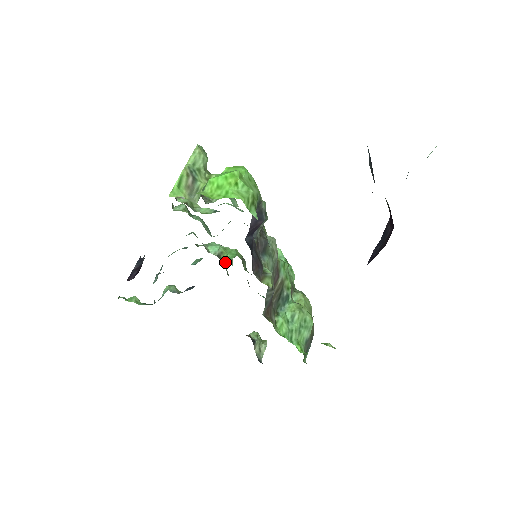
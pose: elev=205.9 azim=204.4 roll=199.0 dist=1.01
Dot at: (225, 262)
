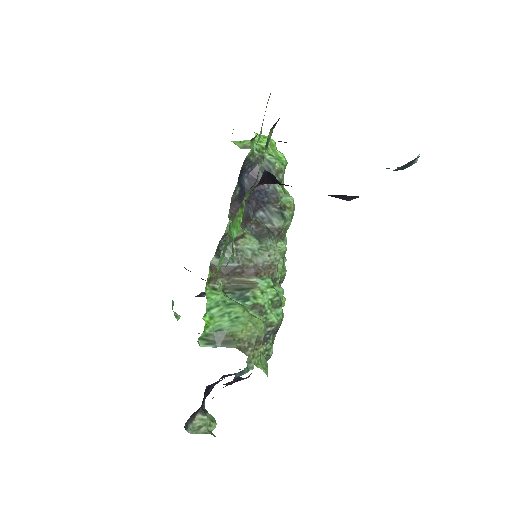
Dot at: occluded
